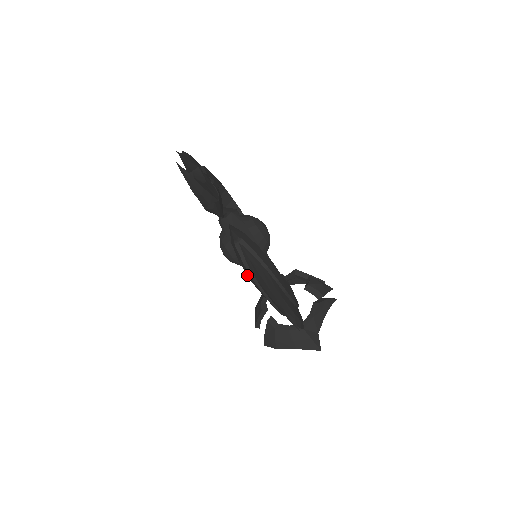
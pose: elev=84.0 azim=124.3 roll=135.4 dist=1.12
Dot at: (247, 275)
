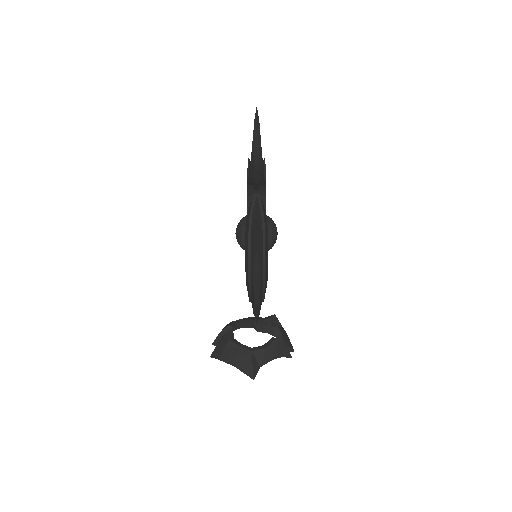
Dot at: (246, 231)
